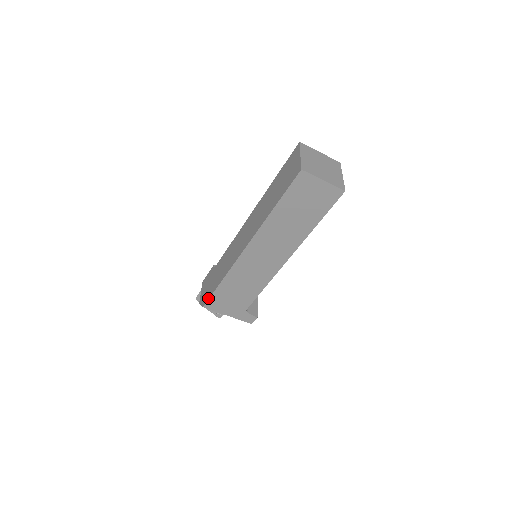
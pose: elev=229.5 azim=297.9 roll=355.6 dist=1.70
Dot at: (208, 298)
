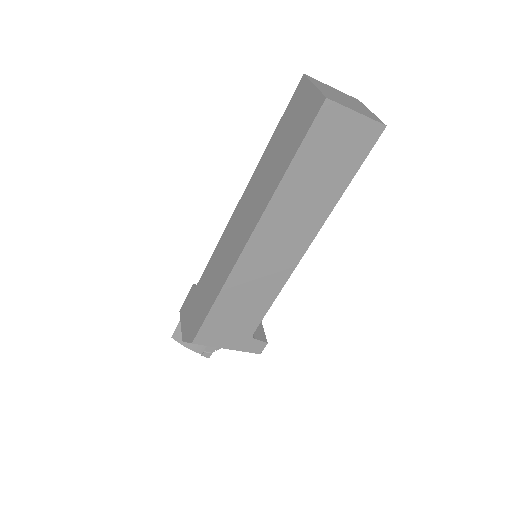
Dot at: (198, 328)
